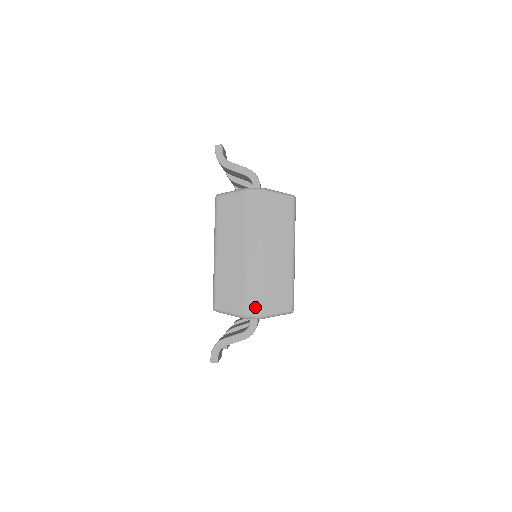
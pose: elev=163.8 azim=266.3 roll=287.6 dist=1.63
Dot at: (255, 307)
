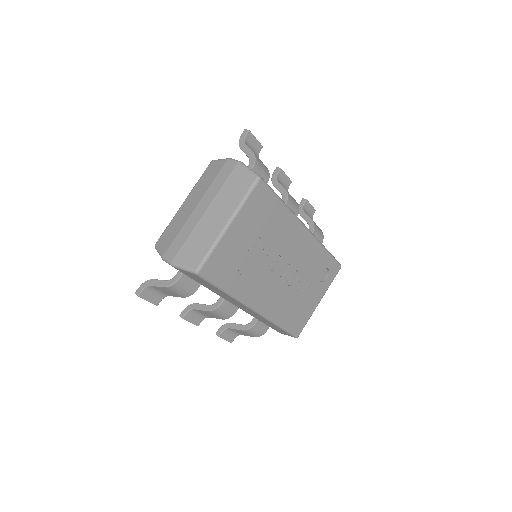
Dot at: (173, 253)
